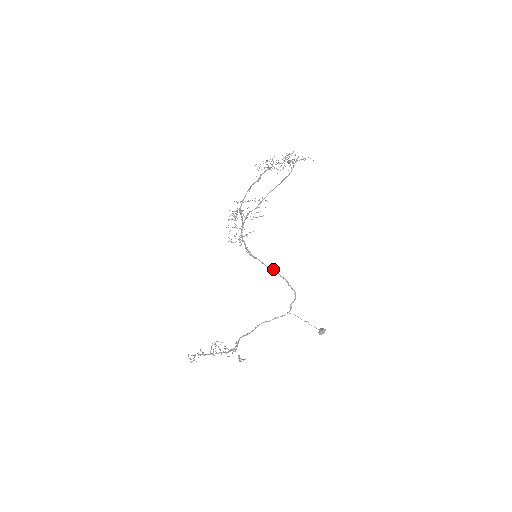
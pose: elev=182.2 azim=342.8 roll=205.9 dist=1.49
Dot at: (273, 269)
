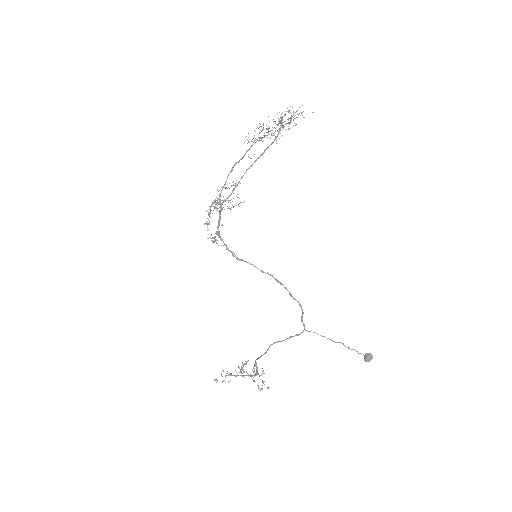
Dot at: (267, 273)
